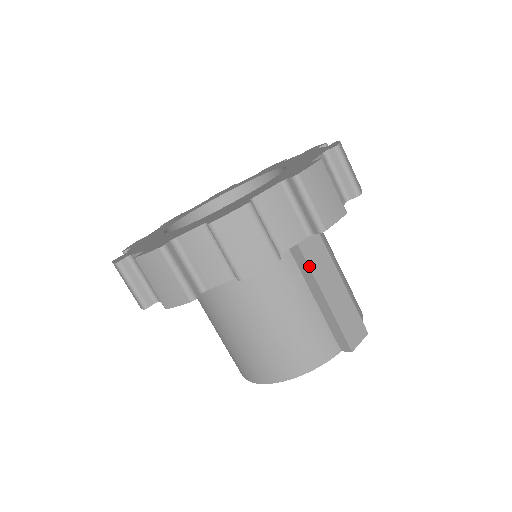
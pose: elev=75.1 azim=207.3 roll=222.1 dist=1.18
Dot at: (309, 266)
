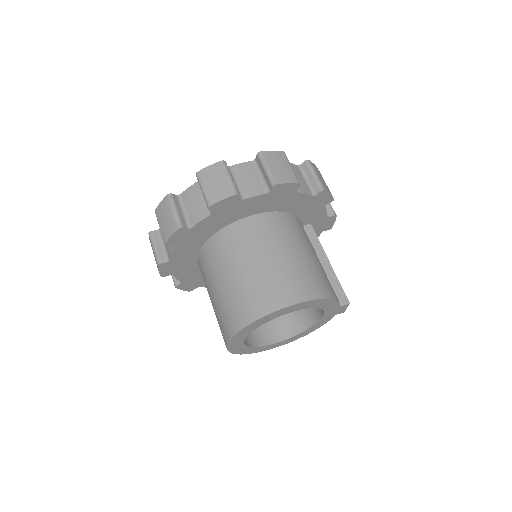
Dot at: (319, 242)
